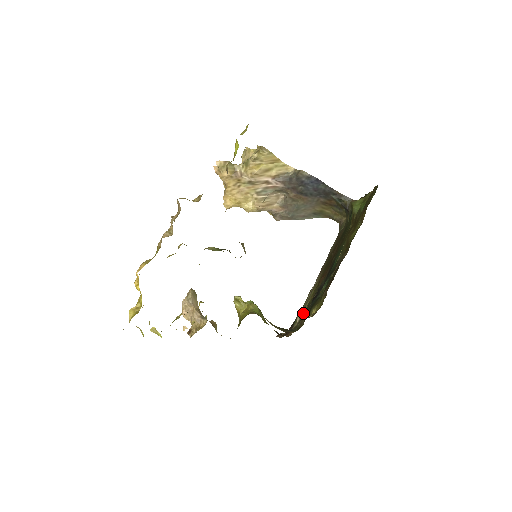
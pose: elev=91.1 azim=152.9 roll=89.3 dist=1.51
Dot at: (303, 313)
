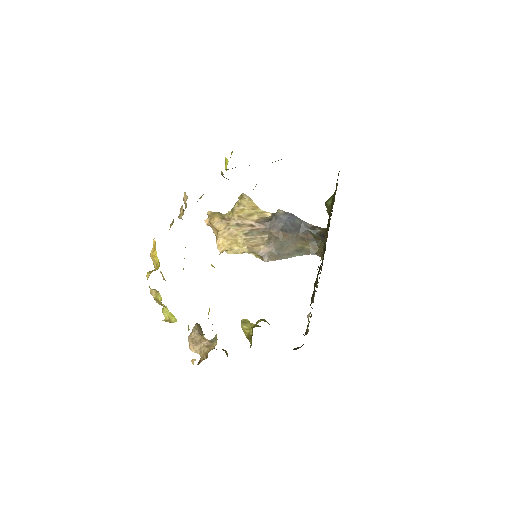
Dot at: occluded
